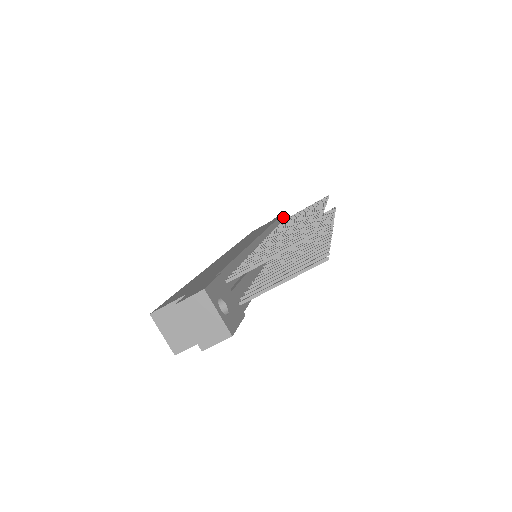
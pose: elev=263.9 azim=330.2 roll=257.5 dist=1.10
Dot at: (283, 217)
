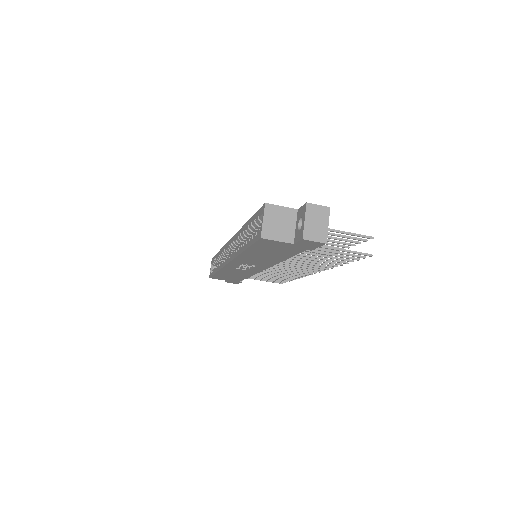
Dot at: occluded
